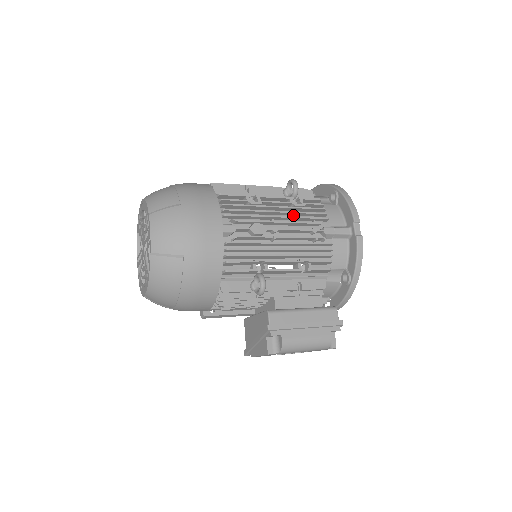
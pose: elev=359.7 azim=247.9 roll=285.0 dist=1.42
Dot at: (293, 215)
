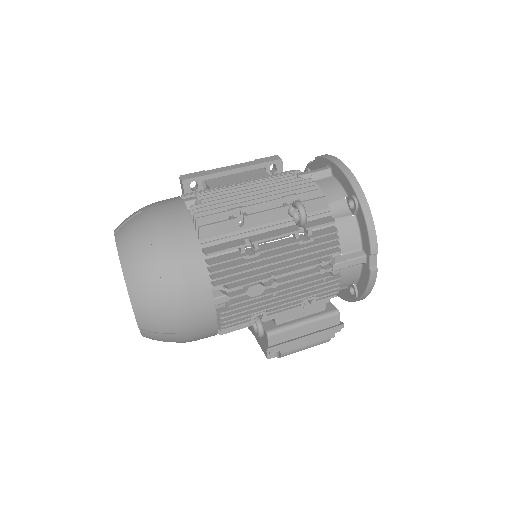
Dot at: (298, 253)
